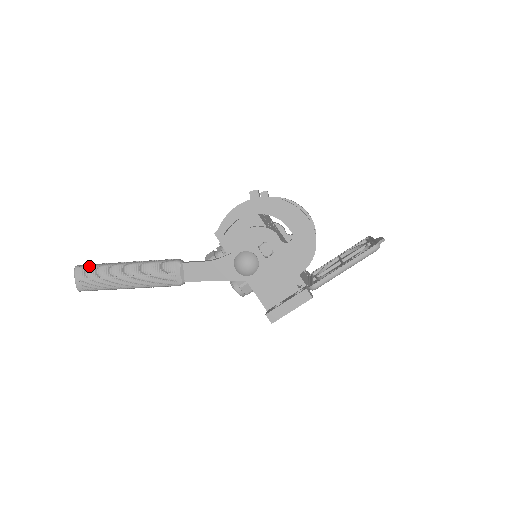
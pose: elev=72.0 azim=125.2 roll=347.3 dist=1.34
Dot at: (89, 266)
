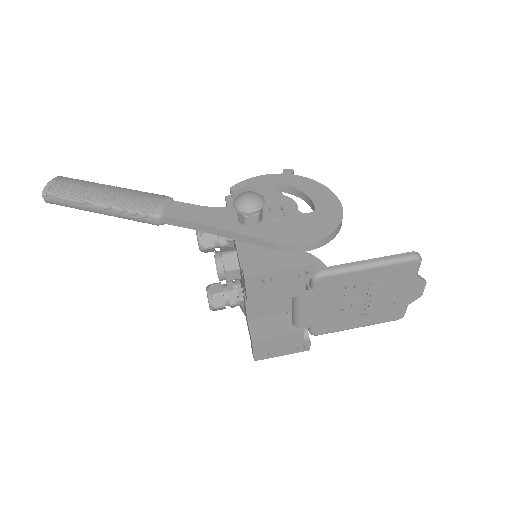
Dot at: (75, 179)
